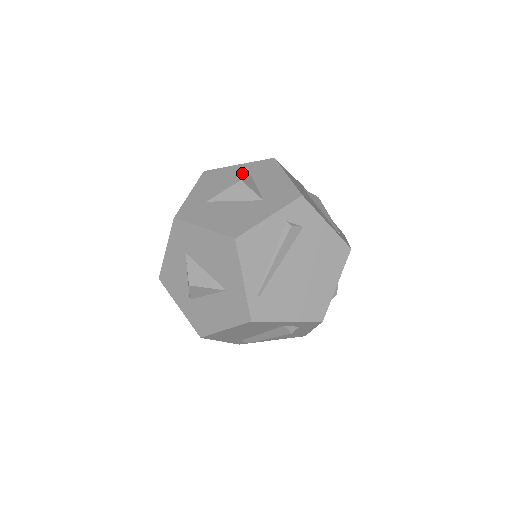
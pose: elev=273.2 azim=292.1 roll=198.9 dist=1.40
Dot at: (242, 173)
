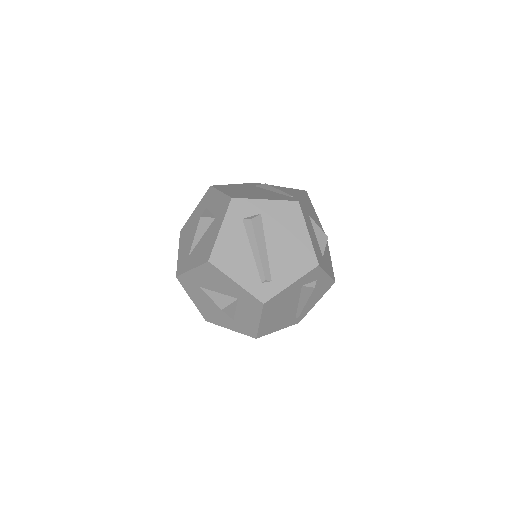
Dot at: (233, 292)
